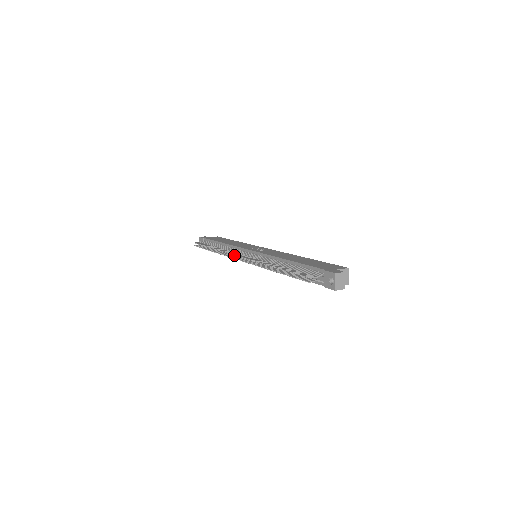
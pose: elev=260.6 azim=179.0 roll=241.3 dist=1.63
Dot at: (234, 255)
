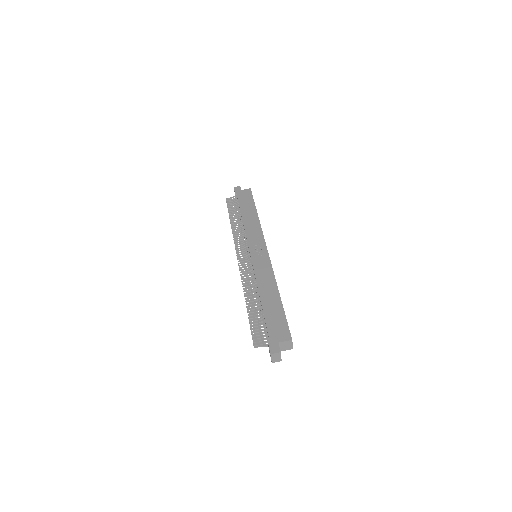
Dot at: (236, 253)
